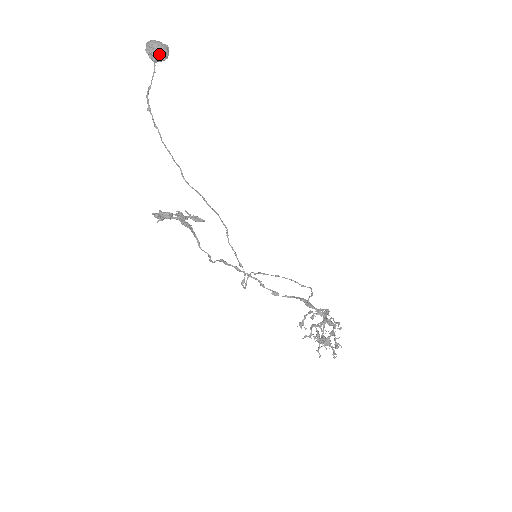
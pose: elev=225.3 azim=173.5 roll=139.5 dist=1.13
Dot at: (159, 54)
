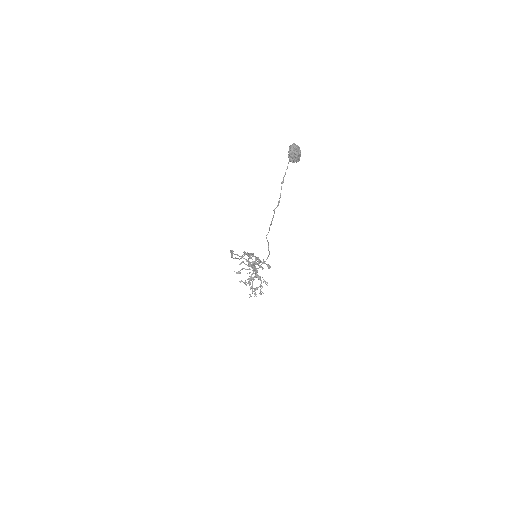
Dot at: (297, 160)
